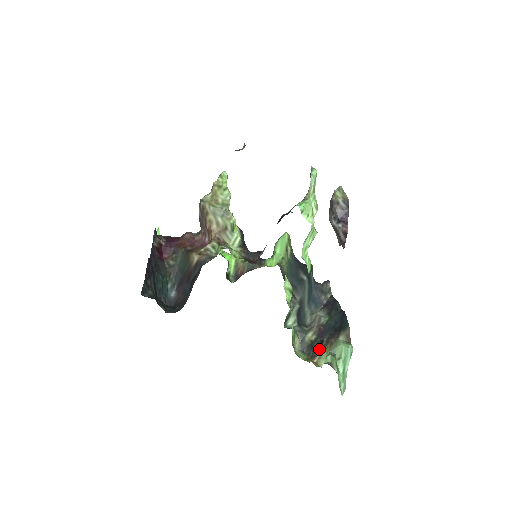
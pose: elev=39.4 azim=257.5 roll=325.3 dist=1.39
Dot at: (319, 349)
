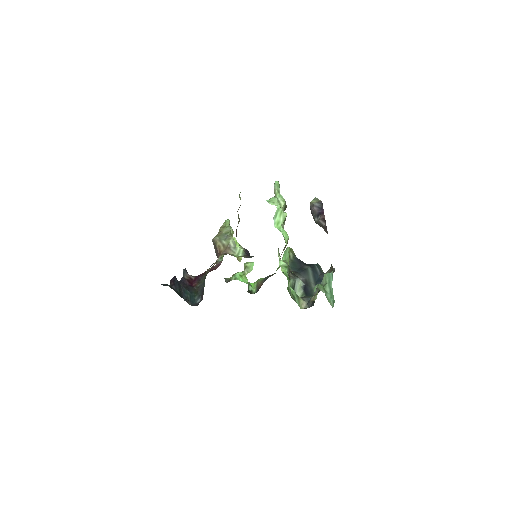
Dot at: occluded
